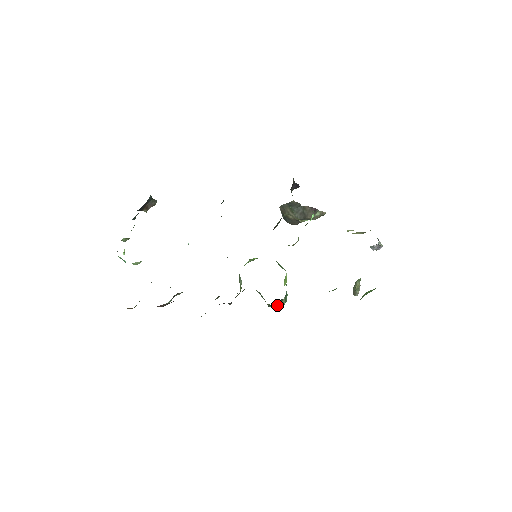
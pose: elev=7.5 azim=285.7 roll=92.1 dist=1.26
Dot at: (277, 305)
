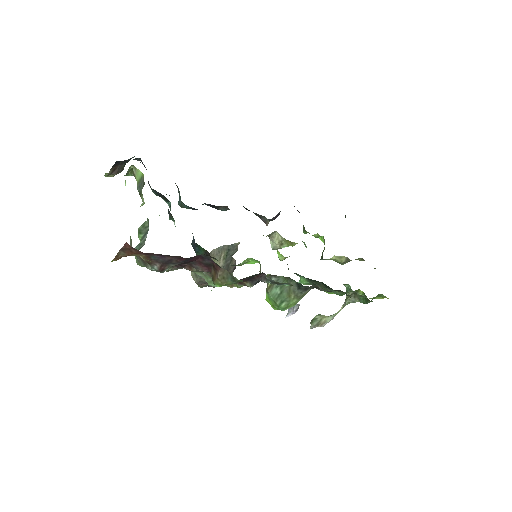
Dot at: (300, 297)
